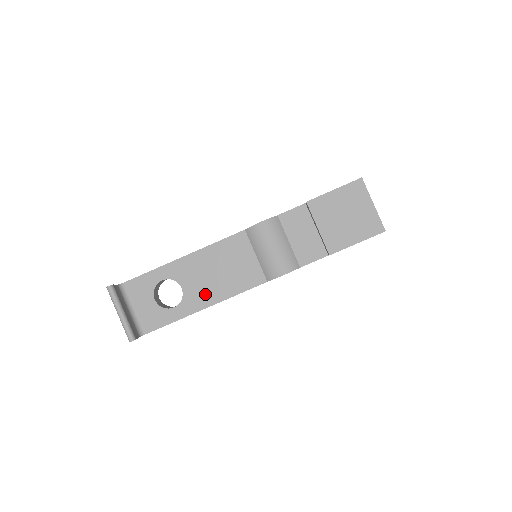
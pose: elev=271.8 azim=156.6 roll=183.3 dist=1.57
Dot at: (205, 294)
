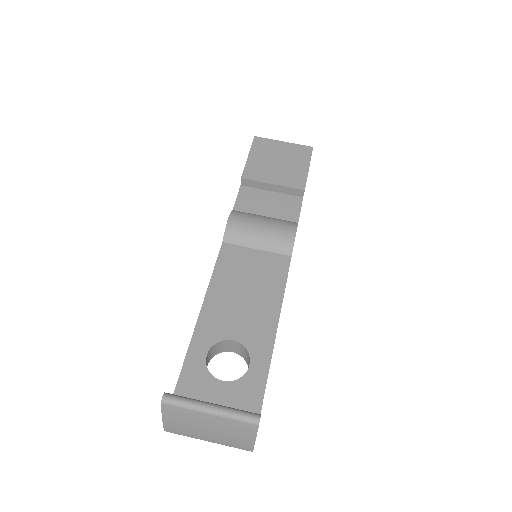
Dot at: (260, 321)
